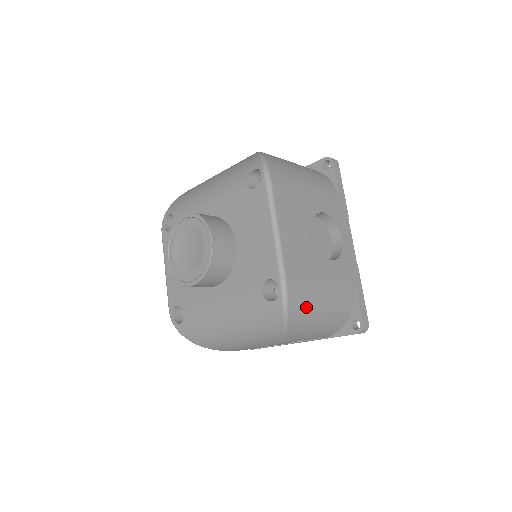
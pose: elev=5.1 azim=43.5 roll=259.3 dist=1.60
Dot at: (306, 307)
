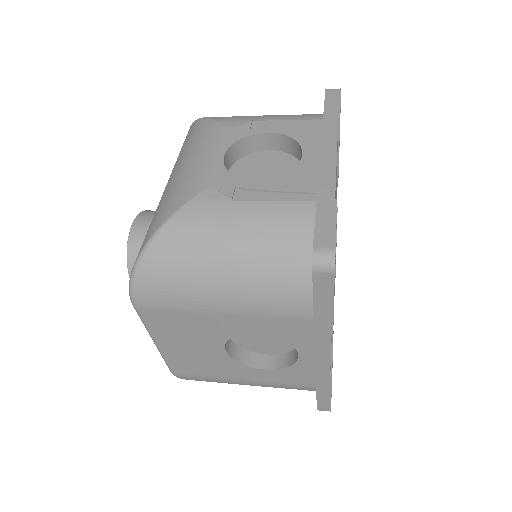
Dot at: occluded
